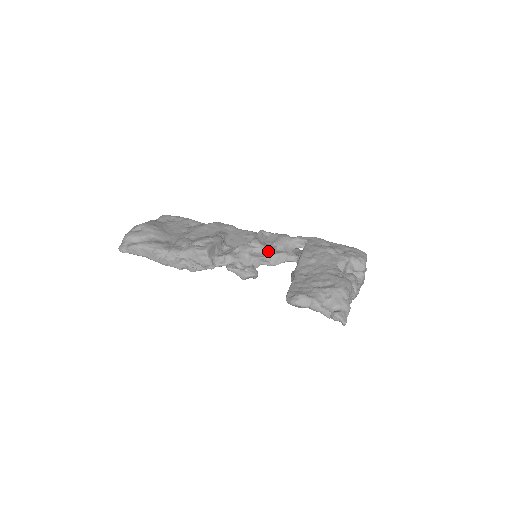
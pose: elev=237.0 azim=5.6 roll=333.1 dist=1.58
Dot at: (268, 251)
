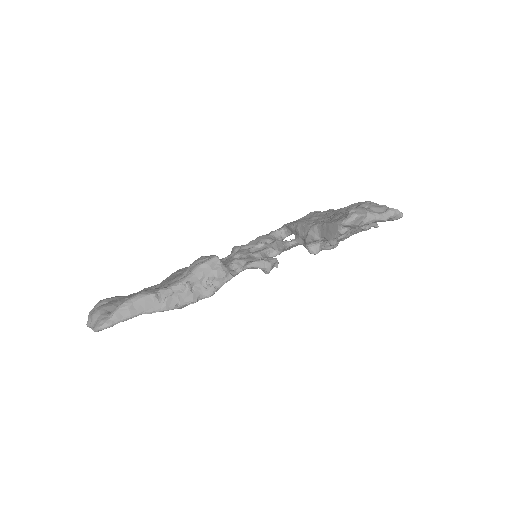
Dot at: (264, 244)
